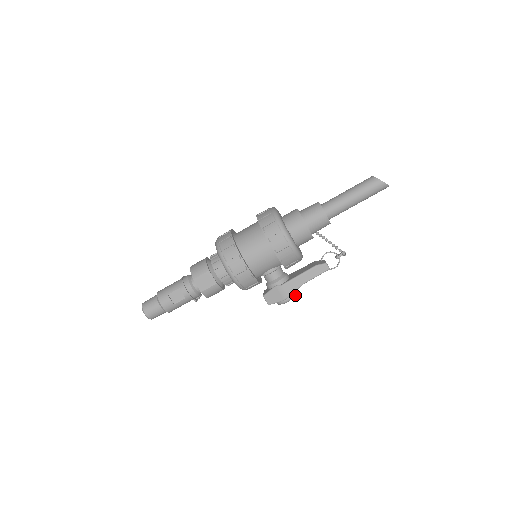
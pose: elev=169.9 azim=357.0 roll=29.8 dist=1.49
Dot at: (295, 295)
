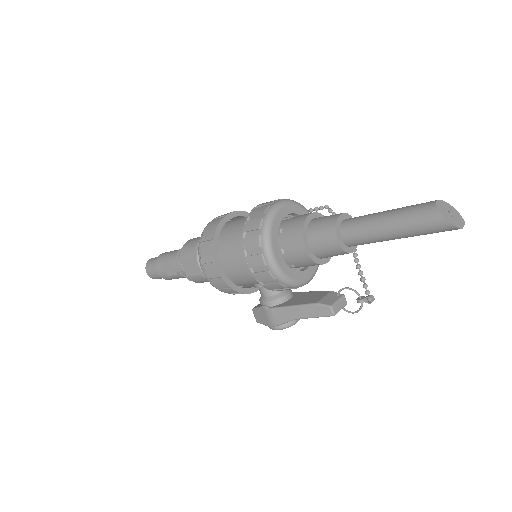
Dot at: (288, 326)
